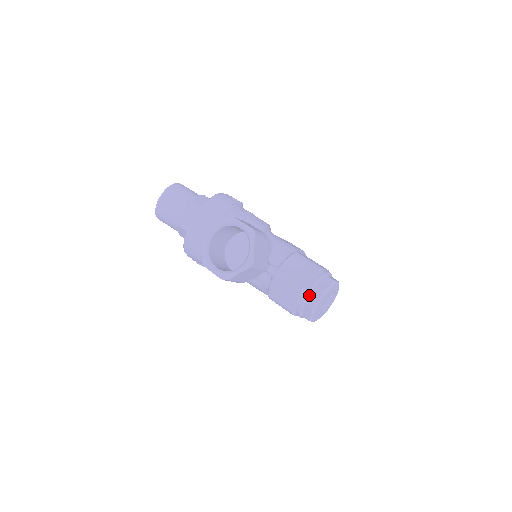
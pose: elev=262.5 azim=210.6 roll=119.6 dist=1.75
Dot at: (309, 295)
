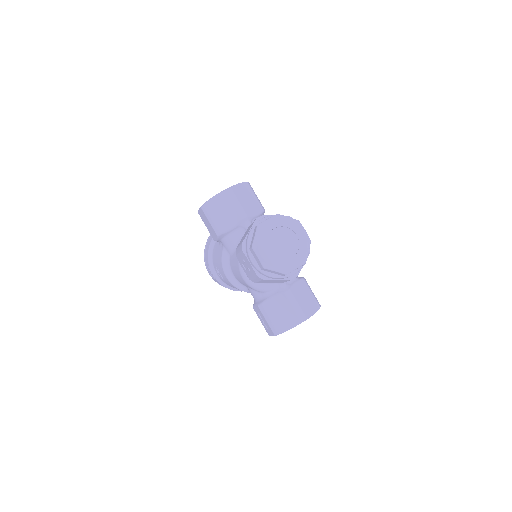
Dot at: occluded
